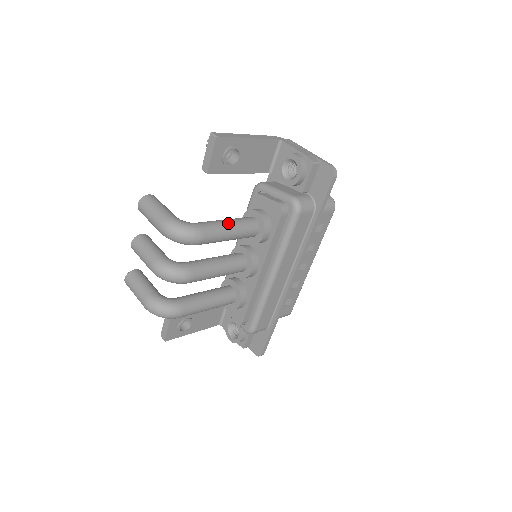
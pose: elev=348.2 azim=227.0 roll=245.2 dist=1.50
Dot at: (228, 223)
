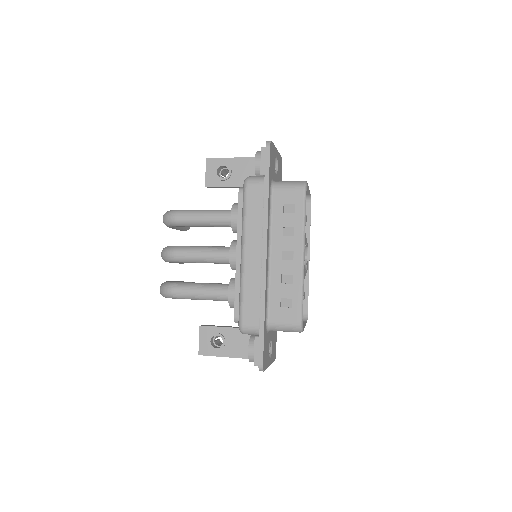
Dot at: (204, 210)
